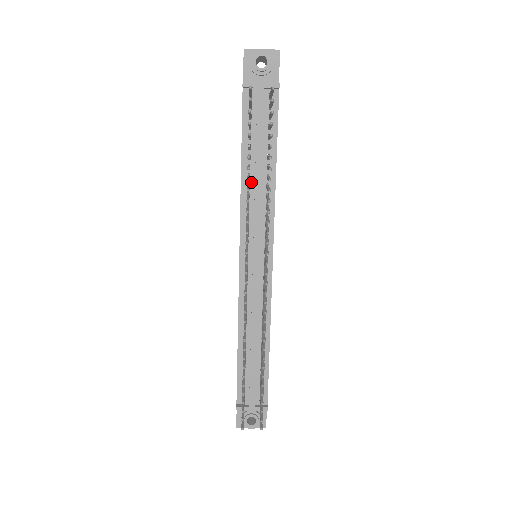
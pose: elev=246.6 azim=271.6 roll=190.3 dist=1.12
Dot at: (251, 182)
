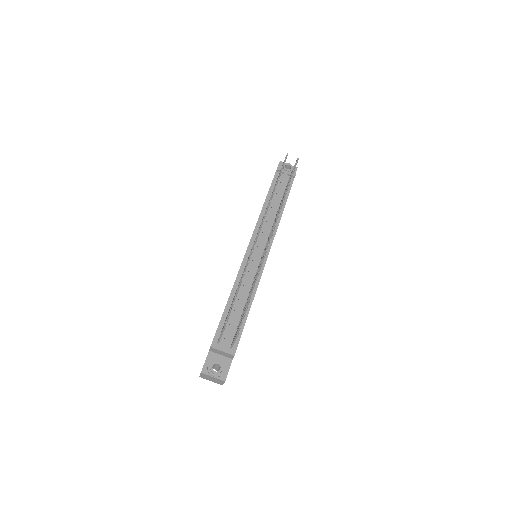
Dot at: (268, 211)
